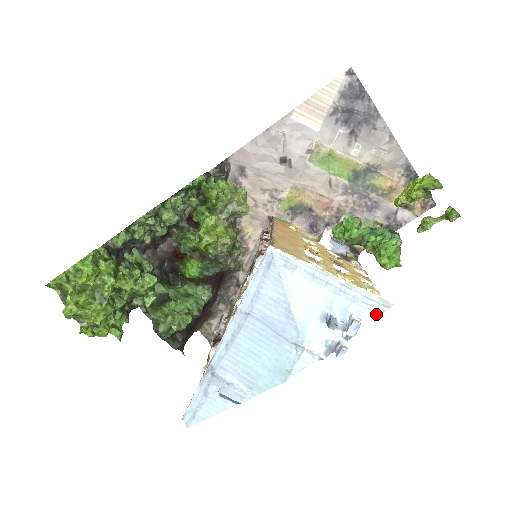
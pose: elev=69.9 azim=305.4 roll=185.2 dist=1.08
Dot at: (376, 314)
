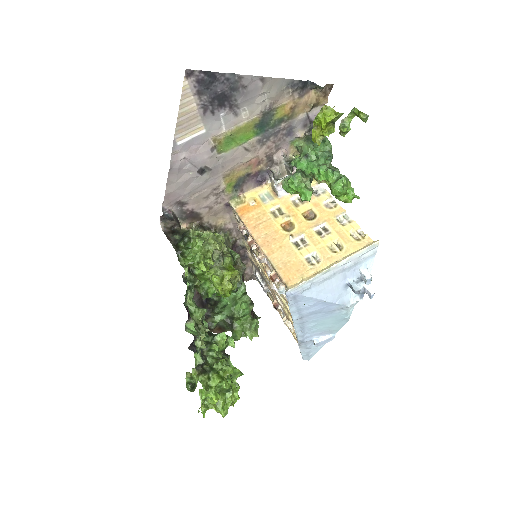
Dot at: (373, 256)
